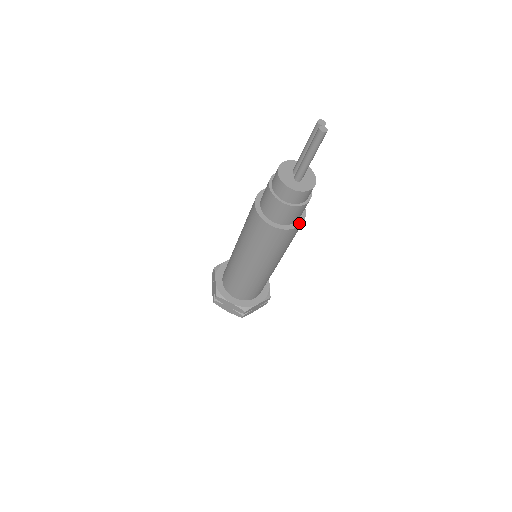
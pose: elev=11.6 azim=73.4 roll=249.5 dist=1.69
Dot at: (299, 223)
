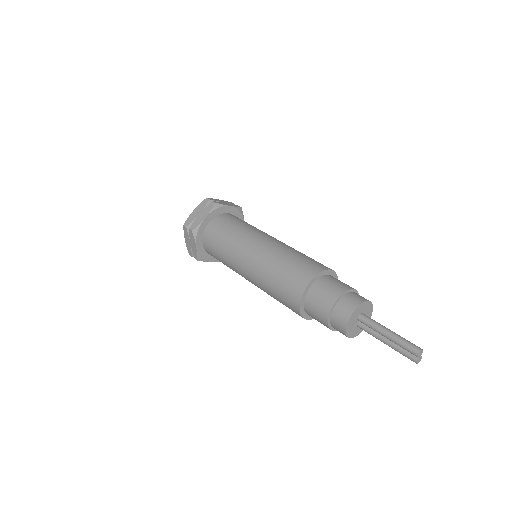
Dot at: occluded
